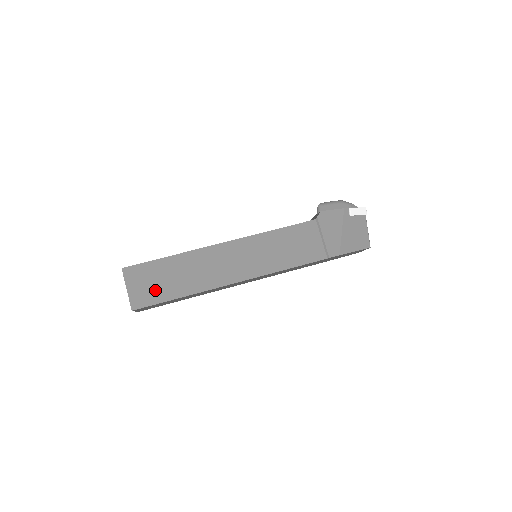
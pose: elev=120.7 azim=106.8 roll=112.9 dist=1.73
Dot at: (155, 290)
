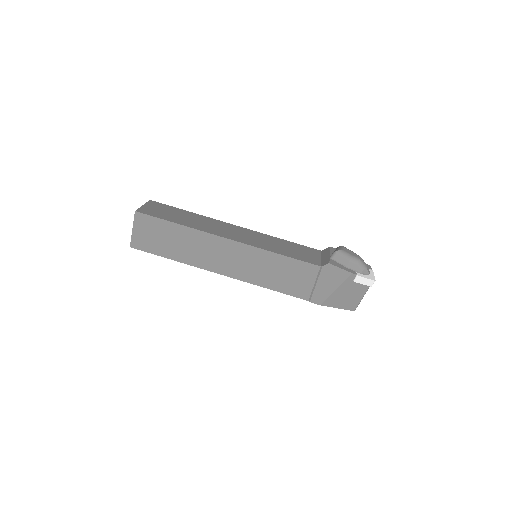
Dot at: (154, 243)
